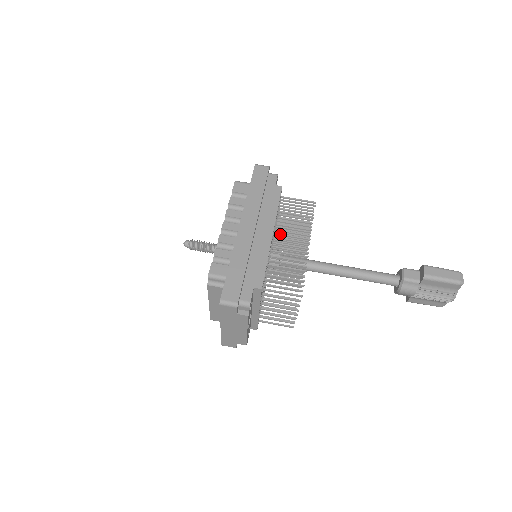
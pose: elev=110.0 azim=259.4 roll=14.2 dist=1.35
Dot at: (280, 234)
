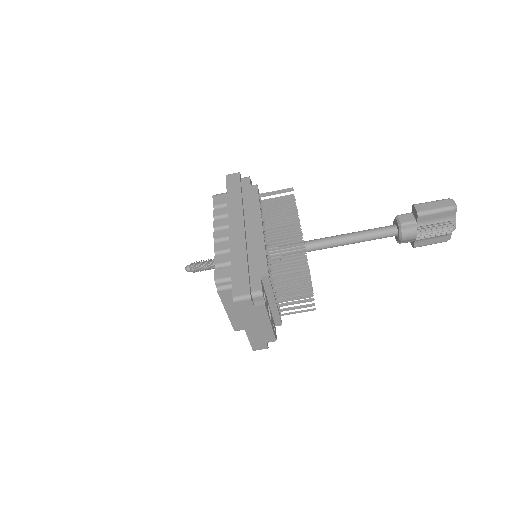
Dot at: (270, 225)
